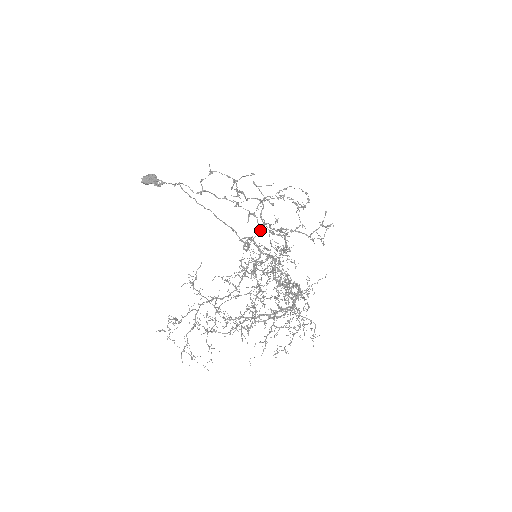
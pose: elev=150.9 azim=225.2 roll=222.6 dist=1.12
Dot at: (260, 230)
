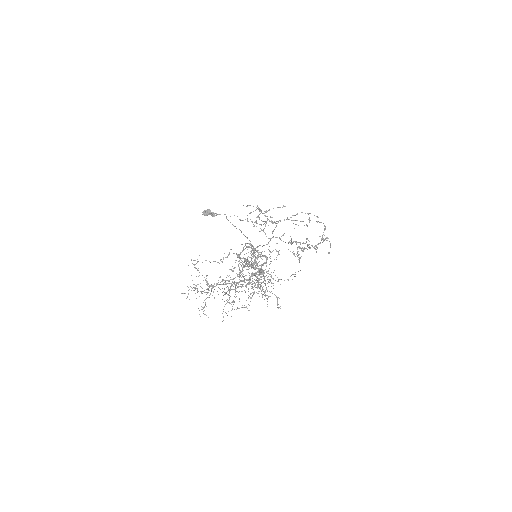
Dot at: (269, 241)
